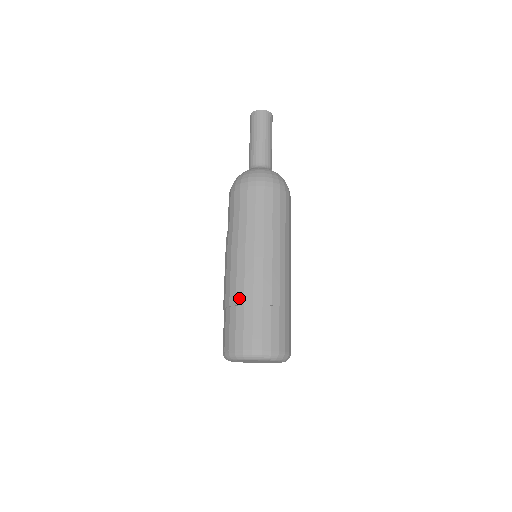
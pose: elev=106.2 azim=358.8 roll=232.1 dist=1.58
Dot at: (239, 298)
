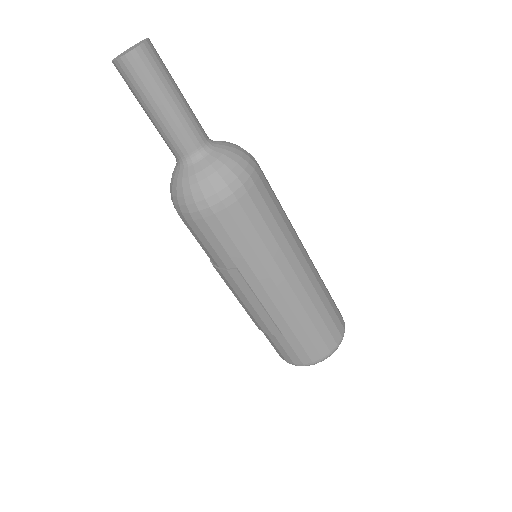
Dot at: occluded
